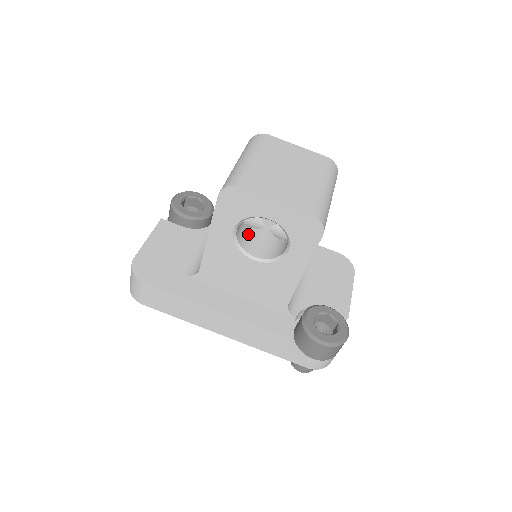
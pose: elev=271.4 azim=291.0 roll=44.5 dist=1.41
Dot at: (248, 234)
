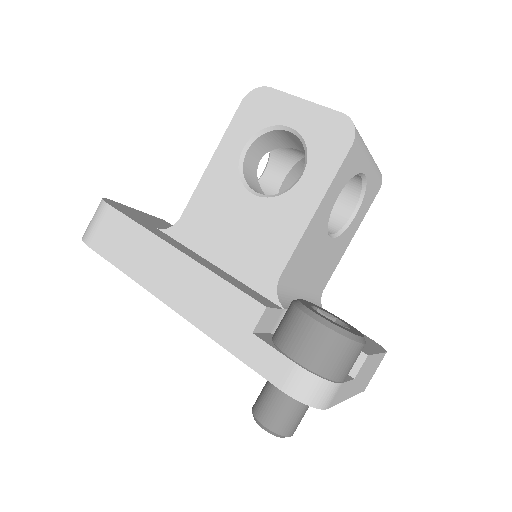
Dot at: (257, 188)
